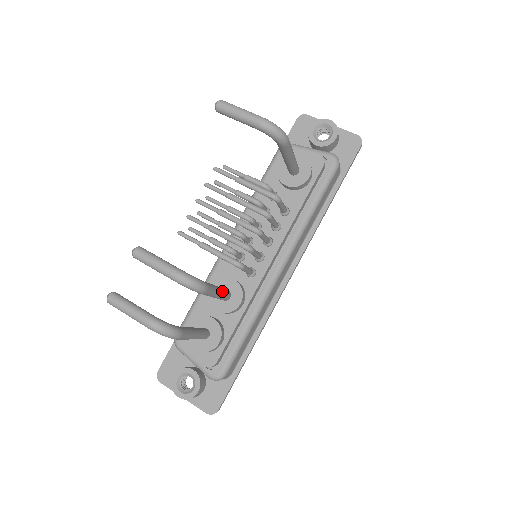
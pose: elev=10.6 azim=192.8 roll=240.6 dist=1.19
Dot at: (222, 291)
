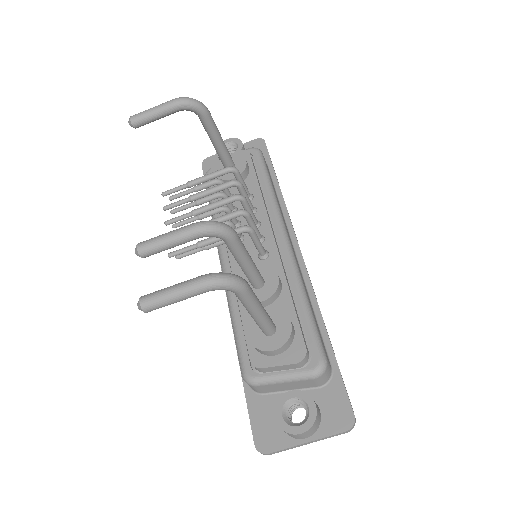
Dot at: occluded
